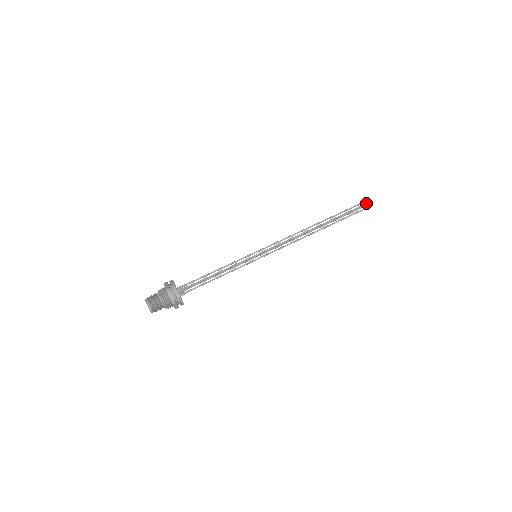
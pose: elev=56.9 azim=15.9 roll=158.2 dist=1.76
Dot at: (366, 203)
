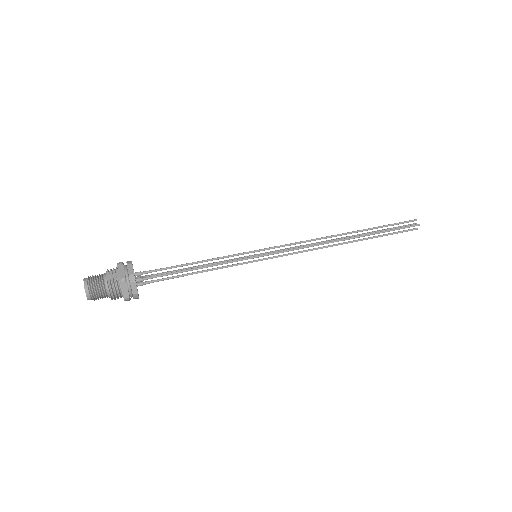
Dot at: (414, 225)
